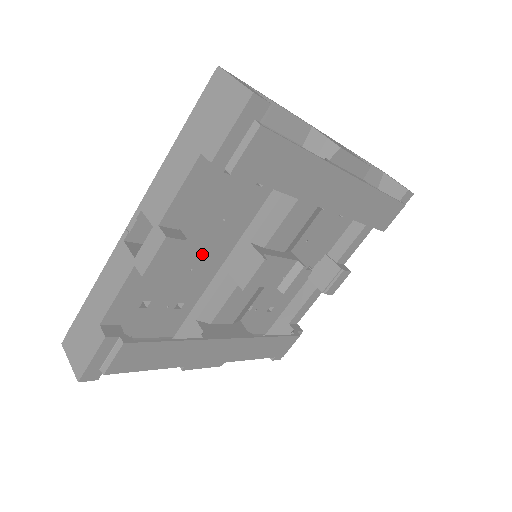
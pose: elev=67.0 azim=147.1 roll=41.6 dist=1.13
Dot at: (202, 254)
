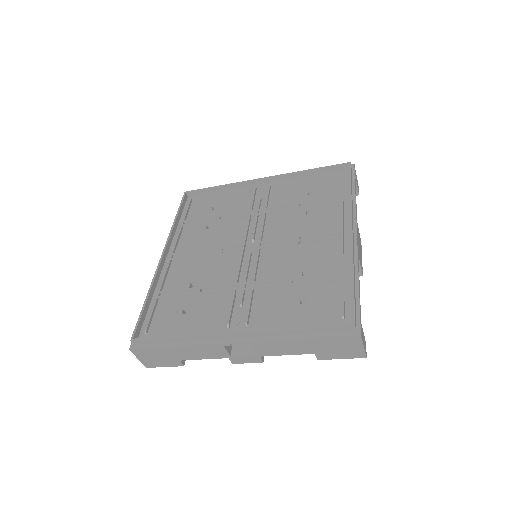
Dot at: occluded
